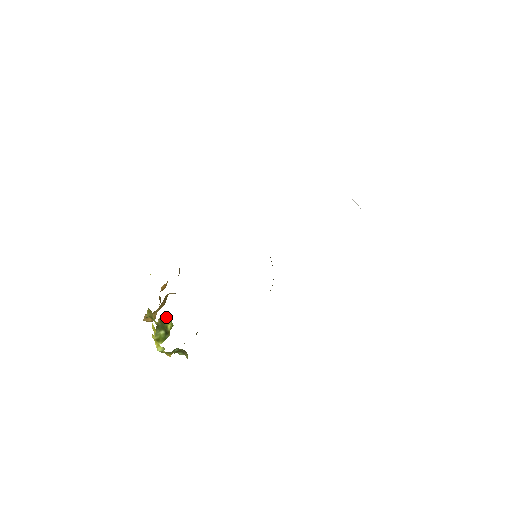
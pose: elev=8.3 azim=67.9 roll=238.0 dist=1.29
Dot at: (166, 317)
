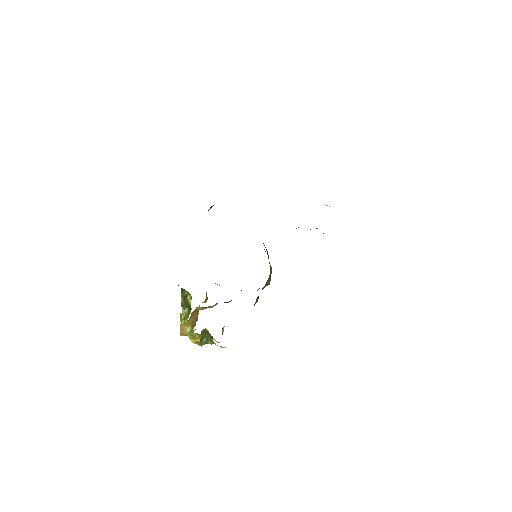
Dot at: (186, 292)
